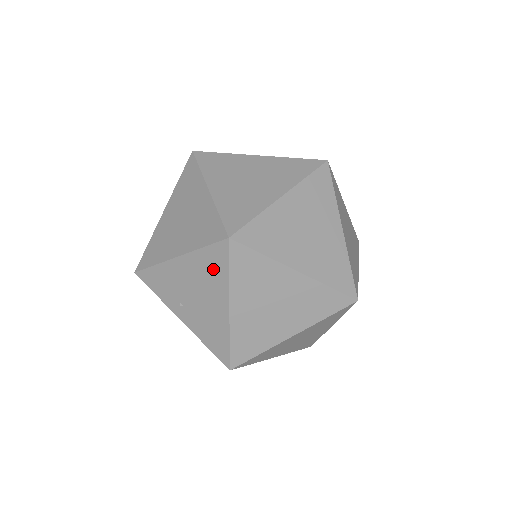
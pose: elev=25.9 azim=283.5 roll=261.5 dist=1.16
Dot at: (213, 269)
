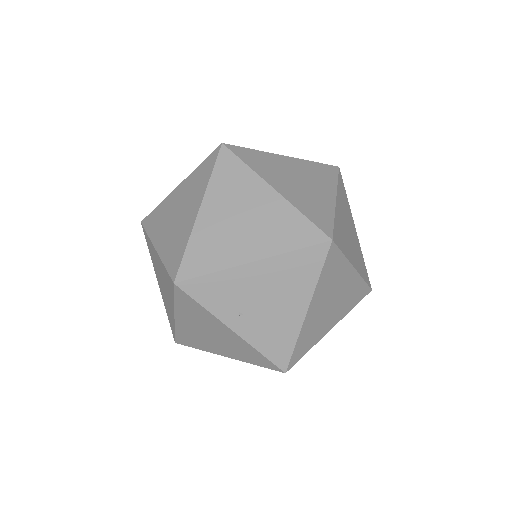
Dot at: (301, 272)
